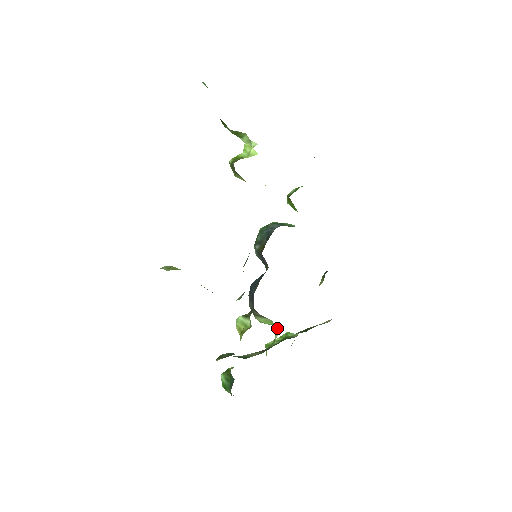
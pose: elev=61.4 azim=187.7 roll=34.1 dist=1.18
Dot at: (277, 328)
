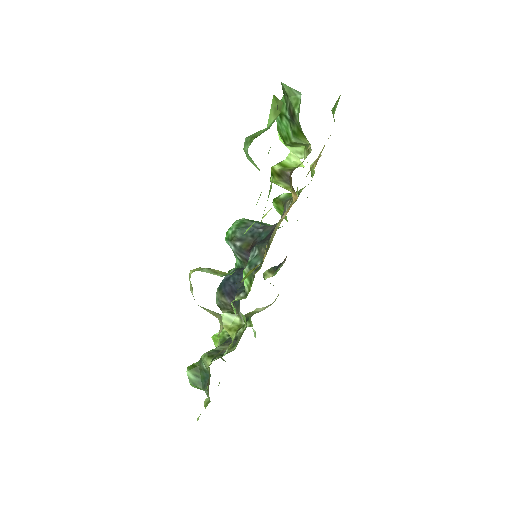
Dot at: occluded
